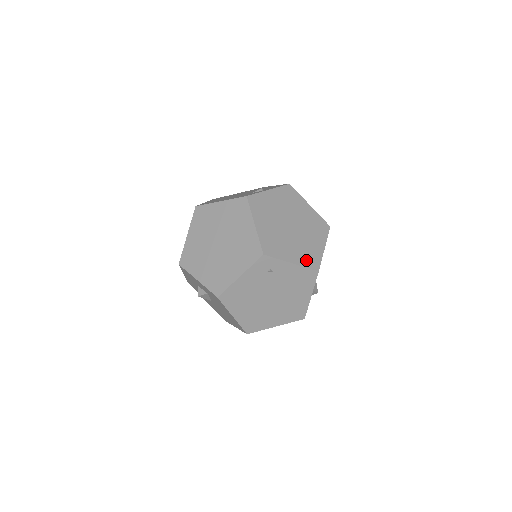
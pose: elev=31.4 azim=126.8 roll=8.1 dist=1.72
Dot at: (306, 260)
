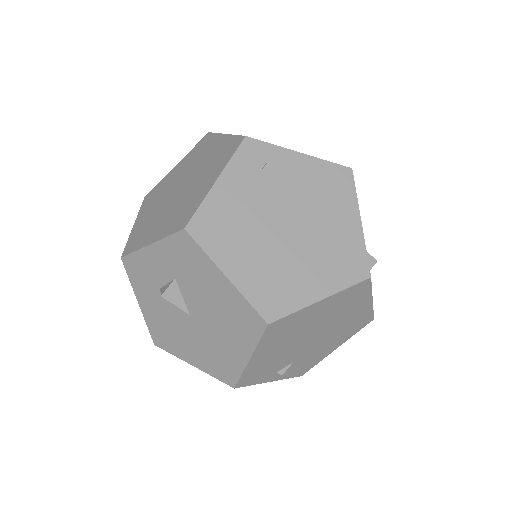
Dot at: occluded
